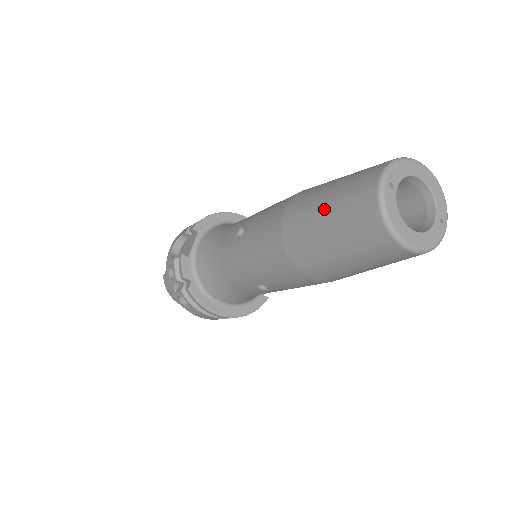
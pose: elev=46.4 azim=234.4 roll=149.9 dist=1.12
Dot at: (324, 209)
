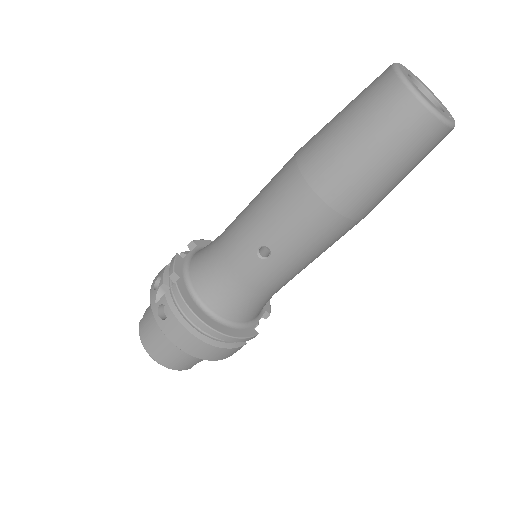
Dot at: (341, 112)
